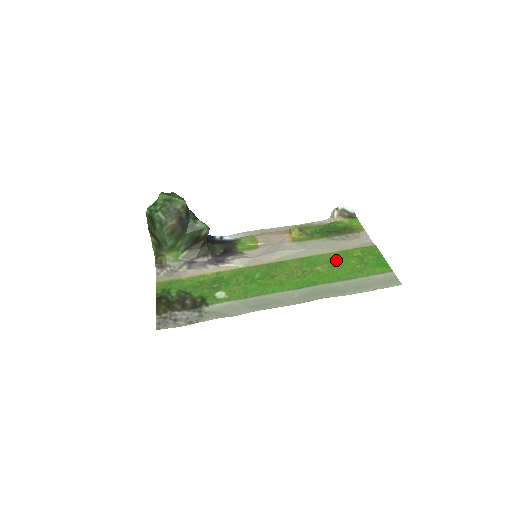
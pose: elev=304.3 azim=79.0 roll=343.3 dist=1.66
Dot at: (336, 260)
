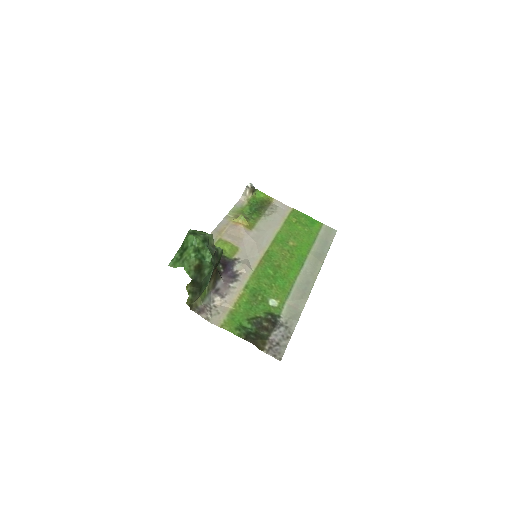
Dot at: (291, 231)
